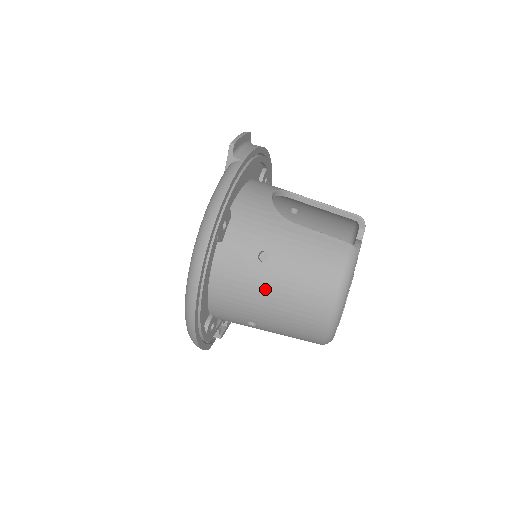
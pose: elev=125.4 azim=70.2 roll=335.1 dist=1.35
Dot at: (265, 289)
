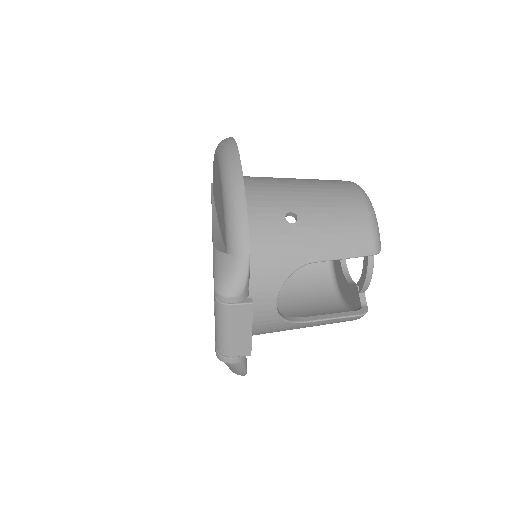
Dot at: (289, 180)
